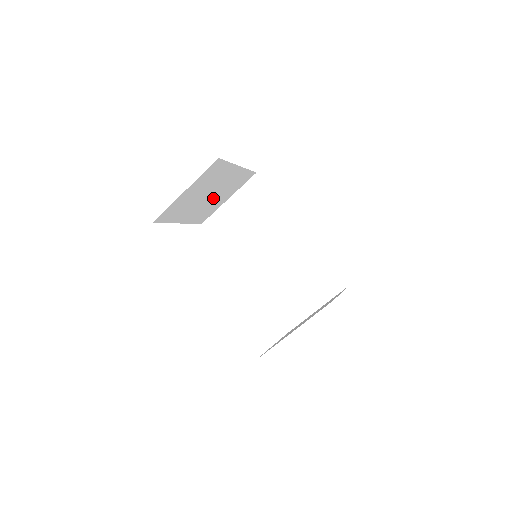
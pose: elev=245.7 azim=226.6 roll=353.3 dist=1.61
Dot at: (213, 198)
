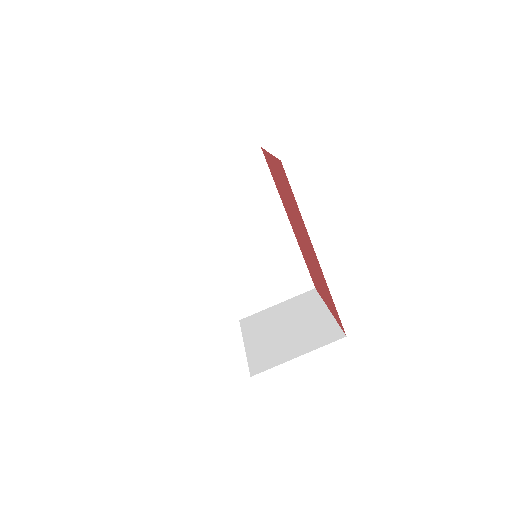
Dot at: occluded
